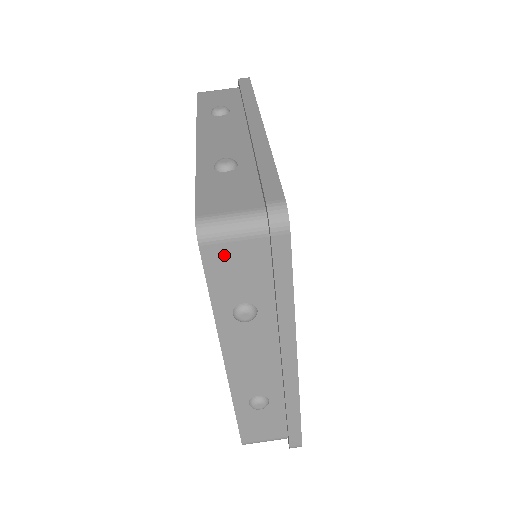
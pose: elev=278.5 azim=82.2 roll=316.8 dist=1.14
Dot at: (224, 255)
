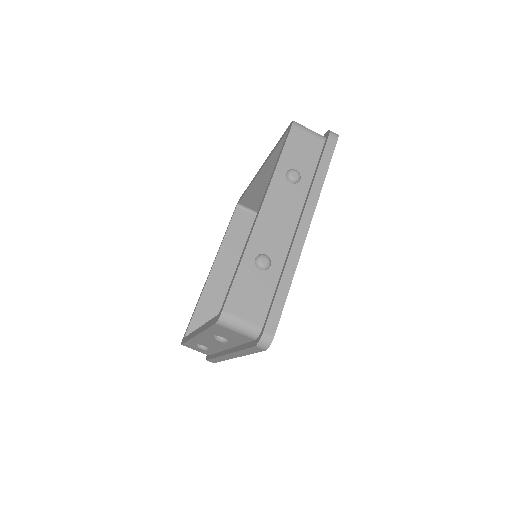
Dot at: (226, 330)
